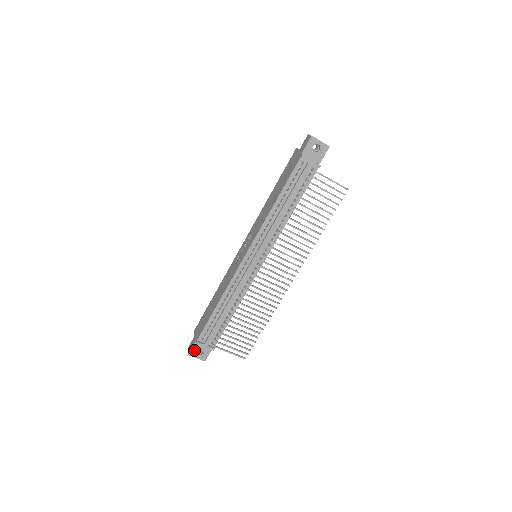
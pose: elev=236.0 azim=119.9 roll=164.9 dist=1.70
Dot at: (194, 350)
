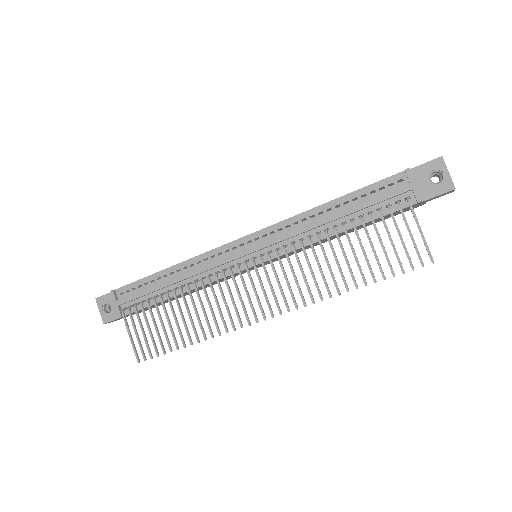
Dot at: (105, 299)
